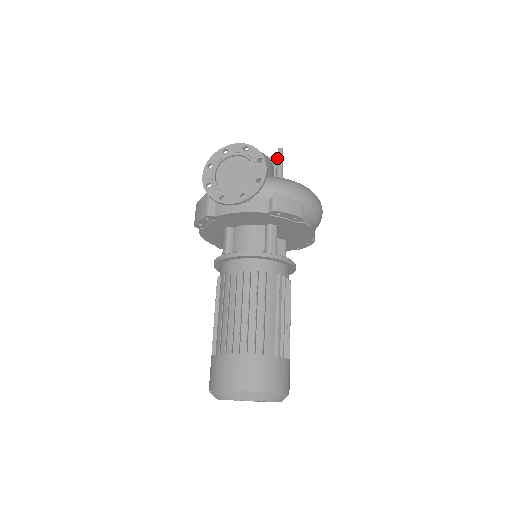
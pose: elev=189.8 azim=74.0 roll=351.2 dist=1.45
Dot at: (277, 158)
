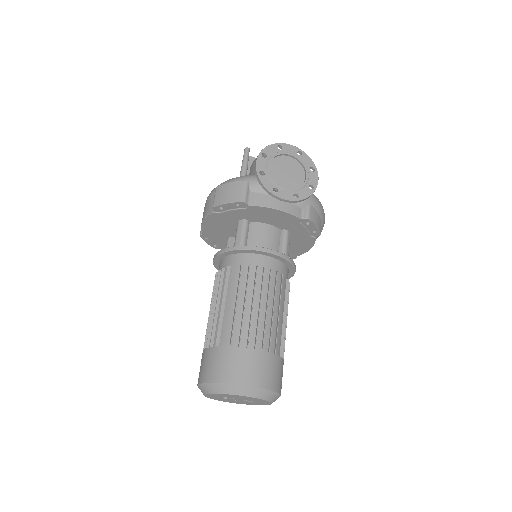
Dot at: occluded
